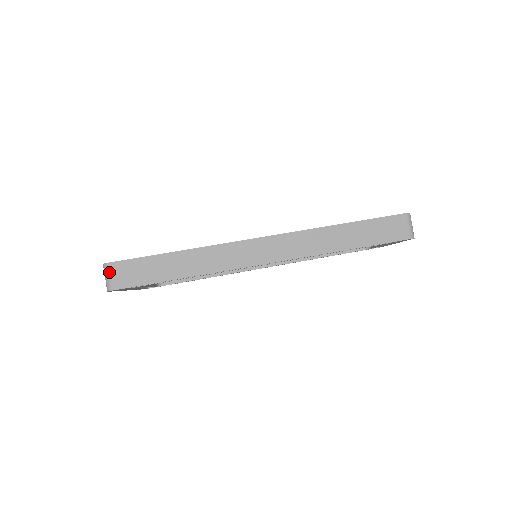
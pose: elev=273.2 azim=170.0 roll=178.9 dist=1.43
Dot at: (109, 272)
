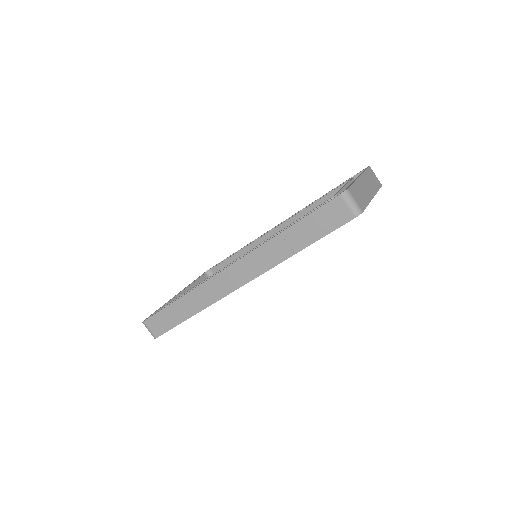
Dot at: (147, 327)
